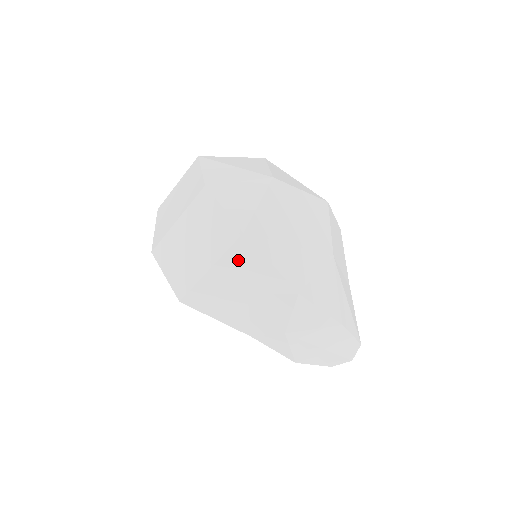
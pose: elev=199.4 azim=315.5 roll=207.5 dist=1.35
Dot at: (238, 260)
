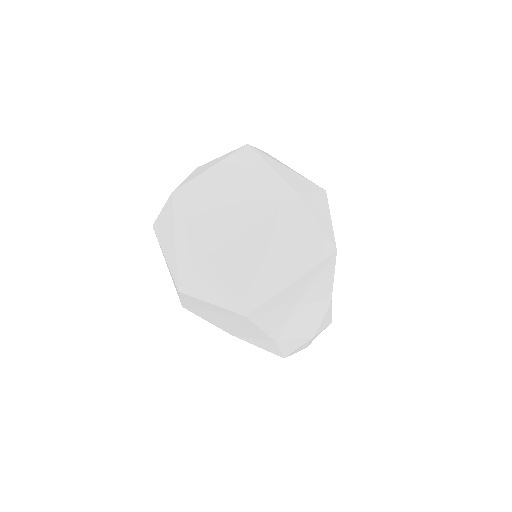
Dot at: (315, 274)
